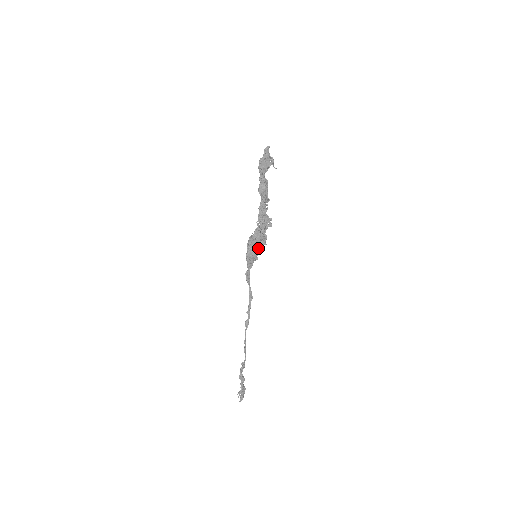
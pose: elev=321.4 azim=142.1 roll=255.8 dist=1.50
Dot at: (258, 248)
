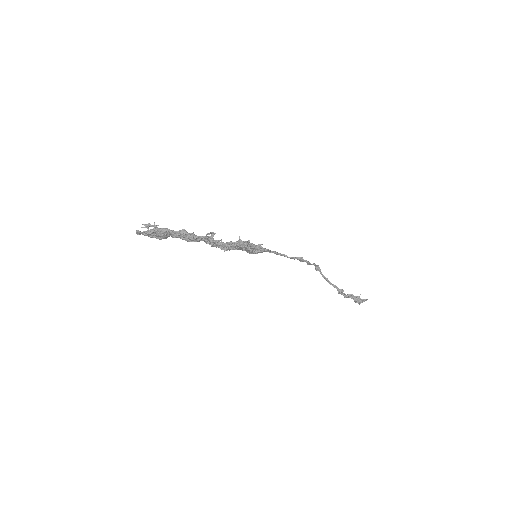
Dot at: (252, 250)
